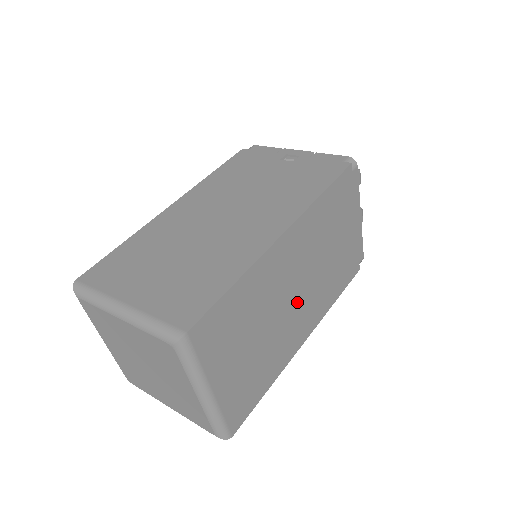
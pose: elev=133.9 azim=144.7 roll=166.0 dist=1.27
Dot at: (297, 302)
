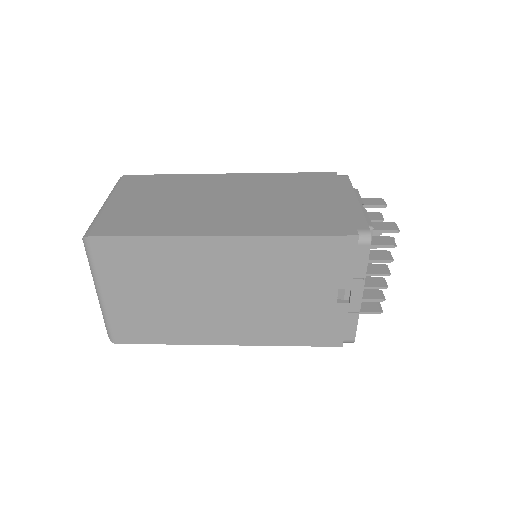
Dot at: (225, 207)
